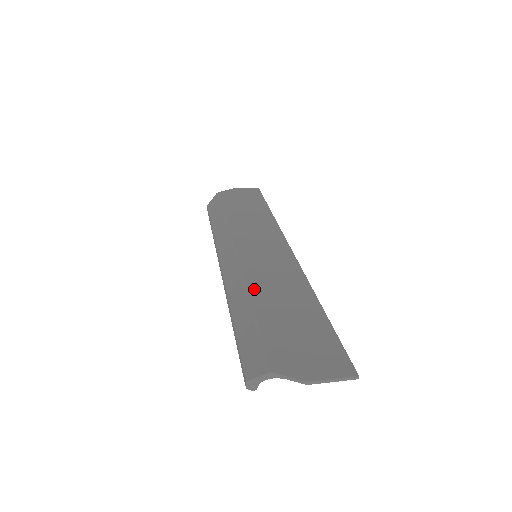
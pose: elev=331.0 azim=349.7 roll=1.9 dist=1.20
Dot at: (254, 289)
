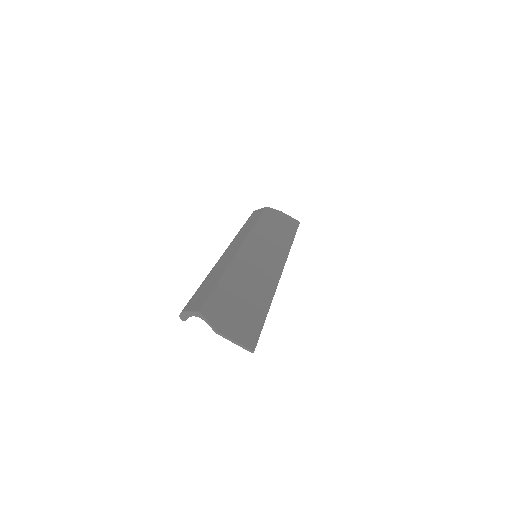
Dot at: (234, 269)
